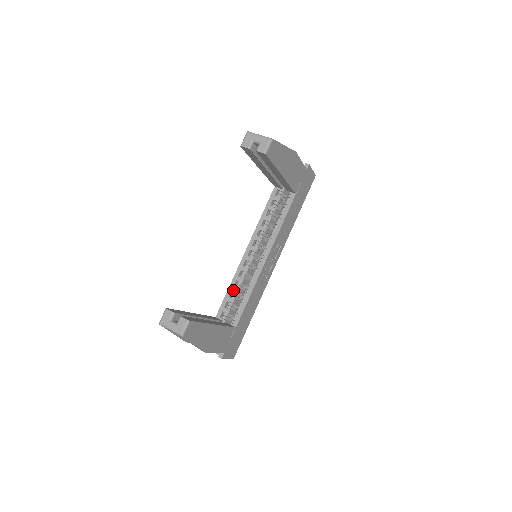
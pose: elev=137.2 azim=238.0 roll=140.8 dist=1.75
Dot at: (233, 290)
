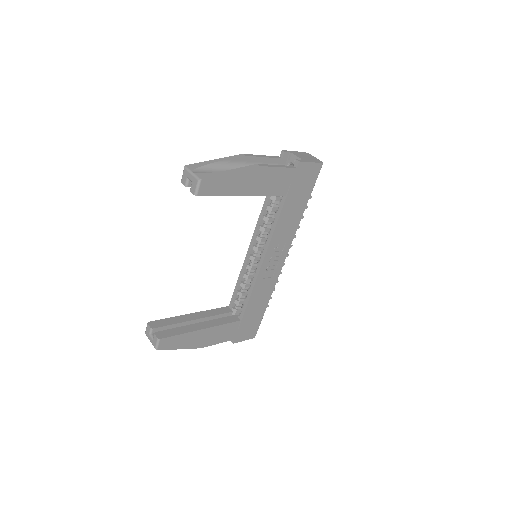
Dot at: (240, 285)
